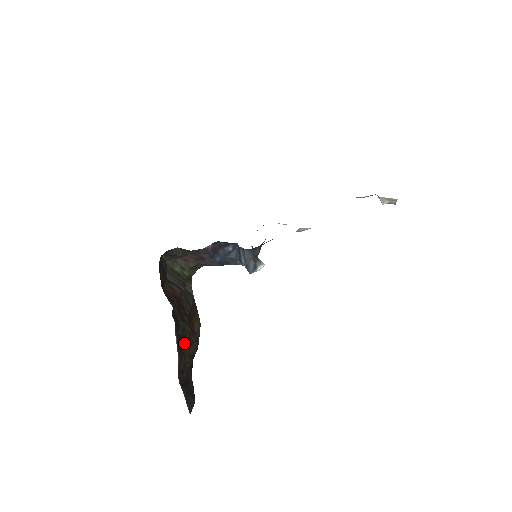
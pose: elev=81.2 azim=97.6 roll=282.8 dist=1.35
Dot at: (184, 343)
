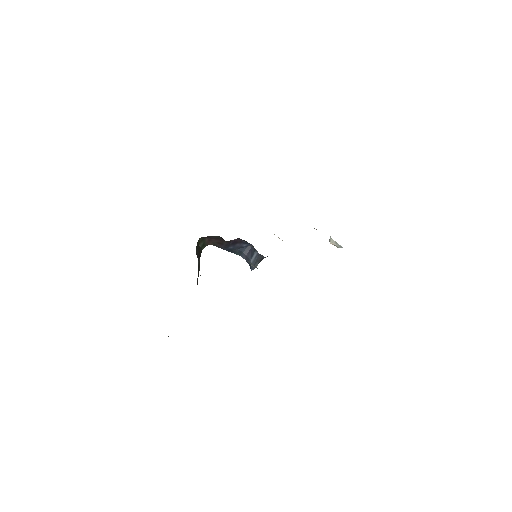
Dot at: occluded
